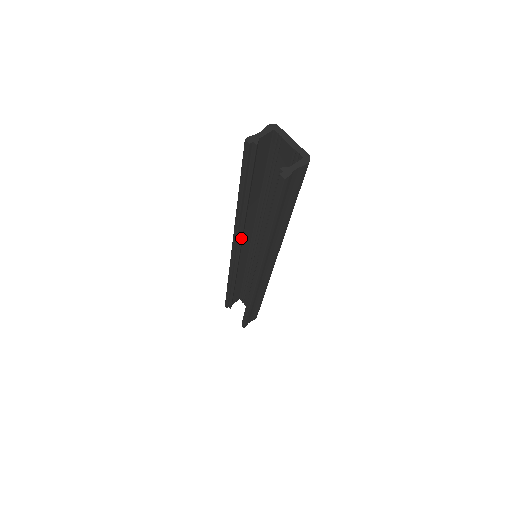
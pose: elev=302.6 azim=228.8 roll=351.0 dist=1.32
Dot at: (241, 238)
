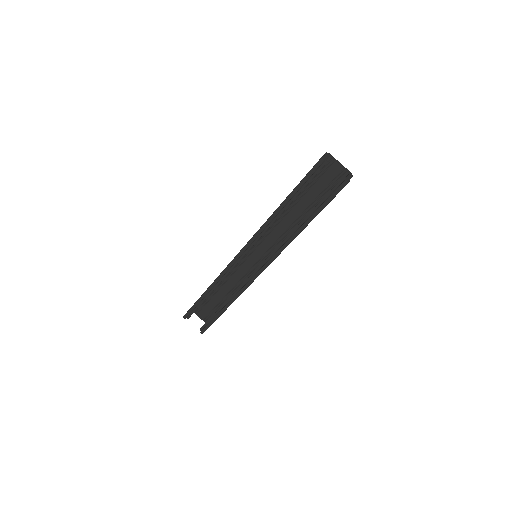
Dot at: (259, 238)
